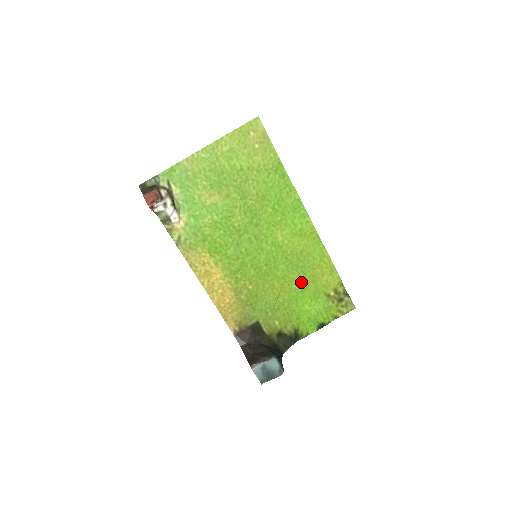
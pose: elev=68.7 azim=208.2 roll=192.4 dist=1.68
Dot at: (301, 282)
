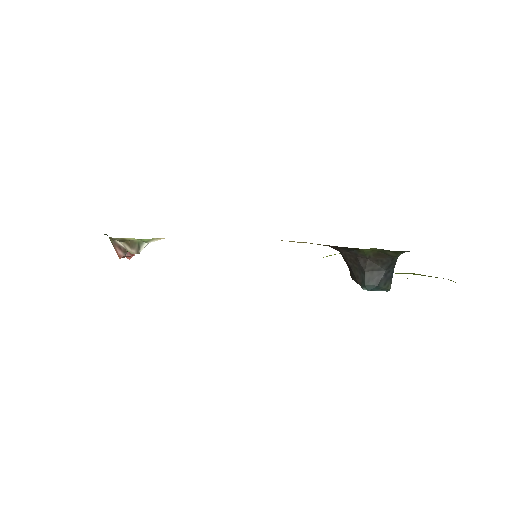
Dot at: occluded
